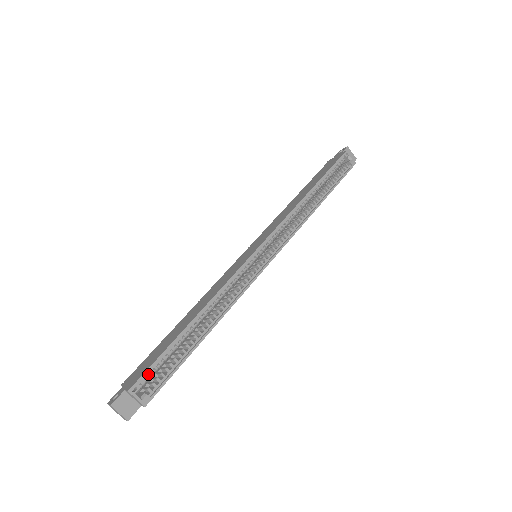
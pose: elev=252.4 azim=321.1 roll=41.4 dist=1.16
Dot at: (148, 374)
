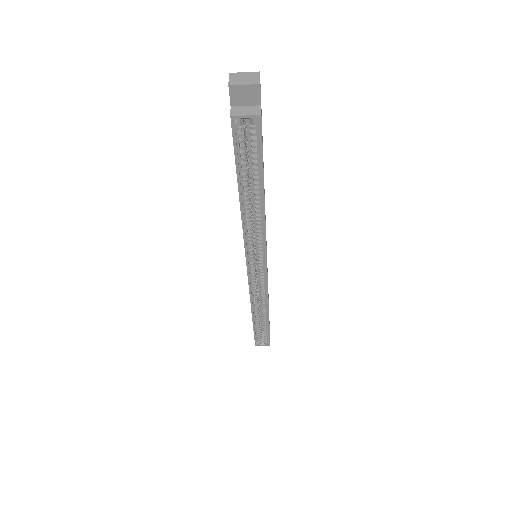
Dot at: occluded
